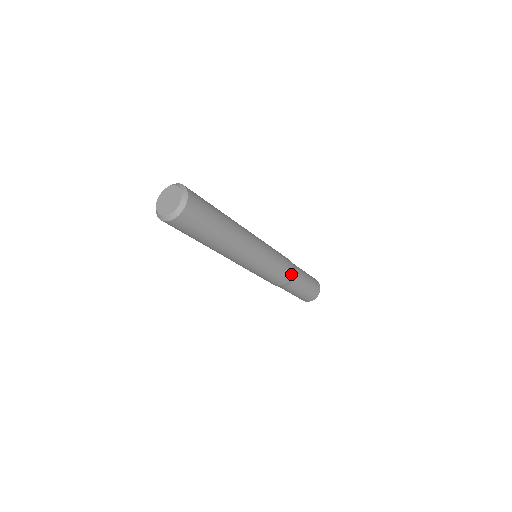
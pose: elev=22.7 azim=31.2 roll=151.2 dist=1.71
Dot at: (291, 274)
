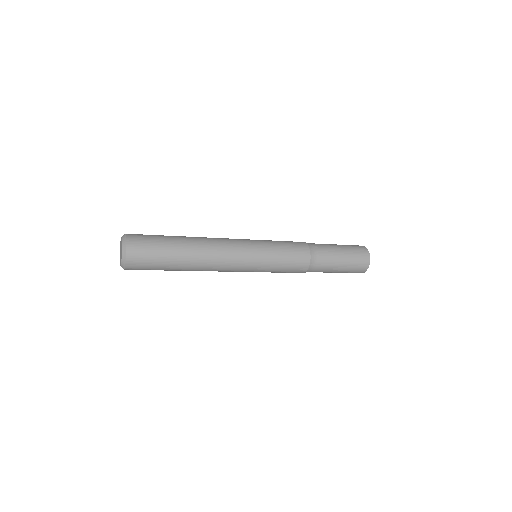
Dot at: (302, 272)
